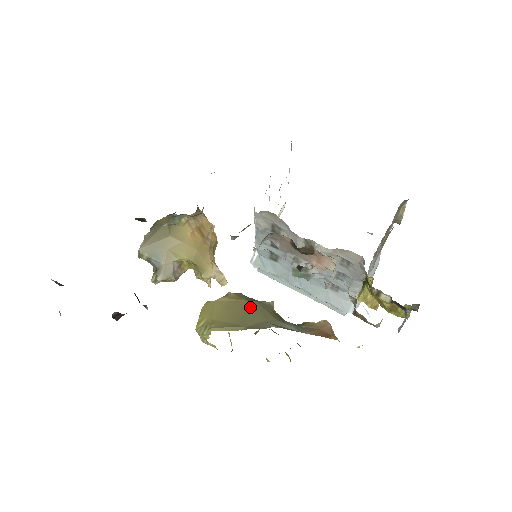
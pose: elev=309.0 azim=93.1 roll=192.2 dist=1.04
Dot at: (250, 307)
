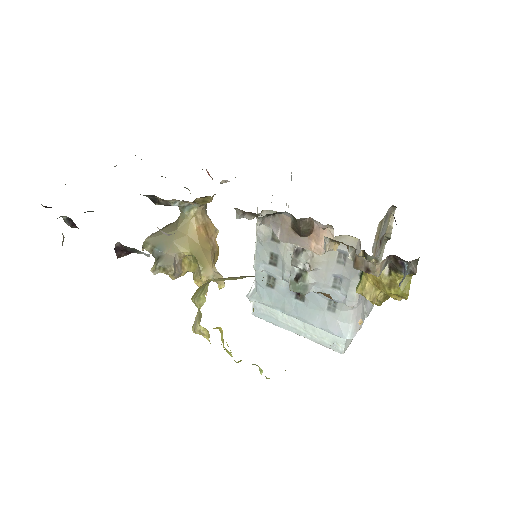
Dot at: occluded
